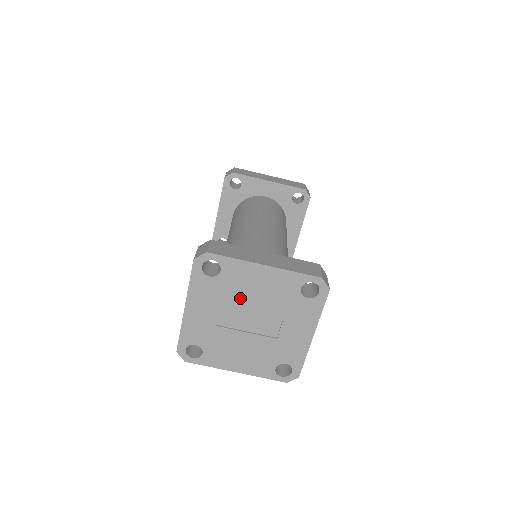
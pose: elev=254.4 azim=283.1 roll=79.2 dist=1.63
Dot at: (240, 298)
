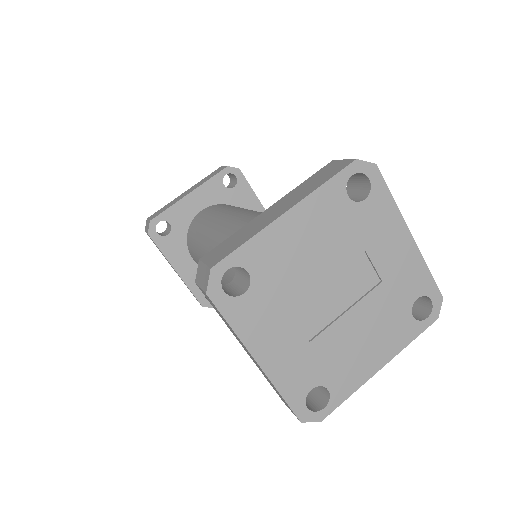
Dot at: (300, 280)
